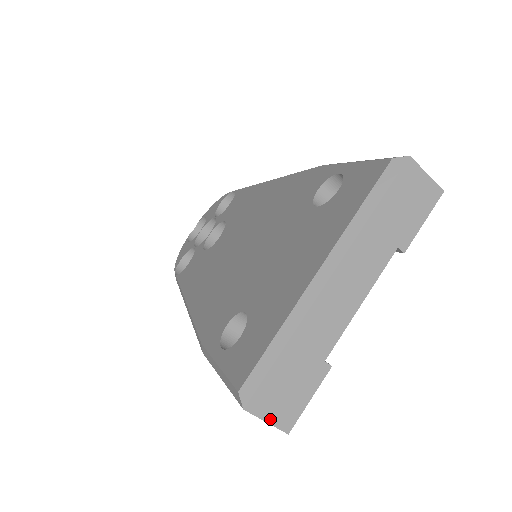
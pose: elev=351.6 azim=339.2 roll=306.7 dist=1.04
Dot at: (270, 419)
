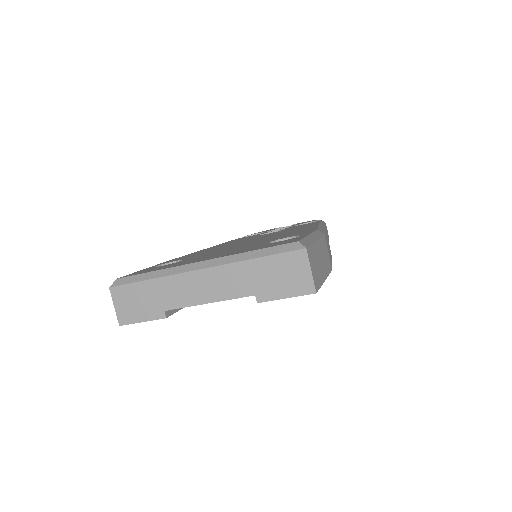
Dot at: (117, 307)
